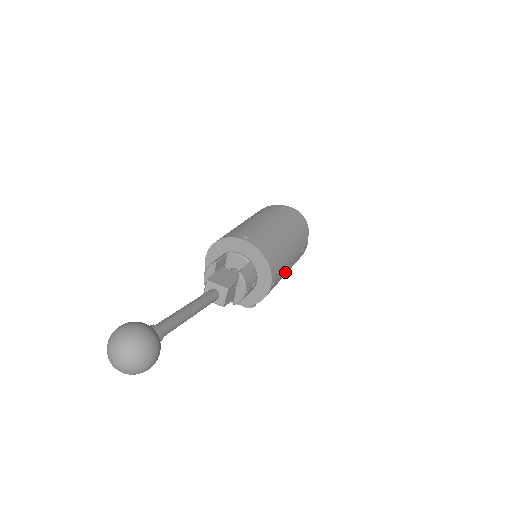
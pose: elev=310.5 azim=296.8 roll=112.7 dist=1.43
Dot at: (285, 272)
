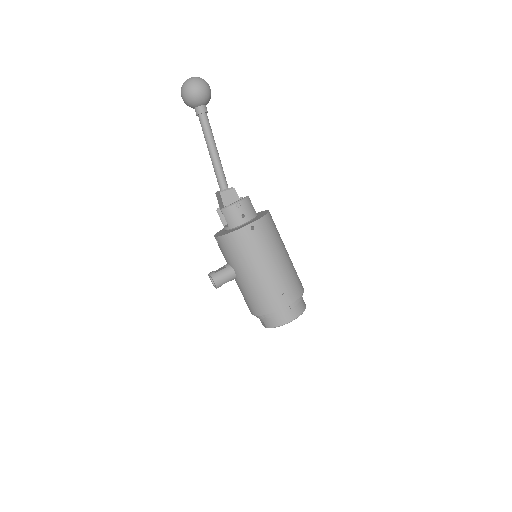
Dot at: (262, 258)
